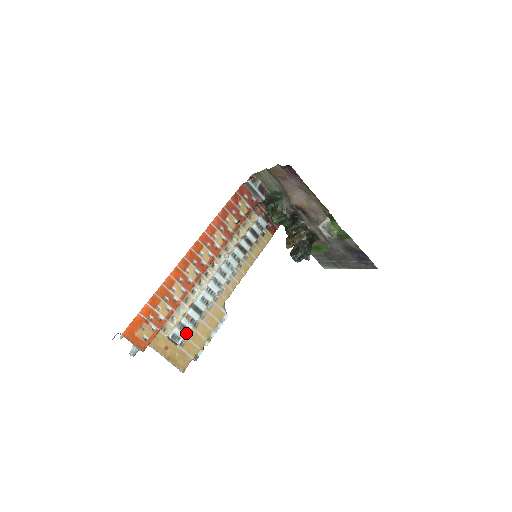
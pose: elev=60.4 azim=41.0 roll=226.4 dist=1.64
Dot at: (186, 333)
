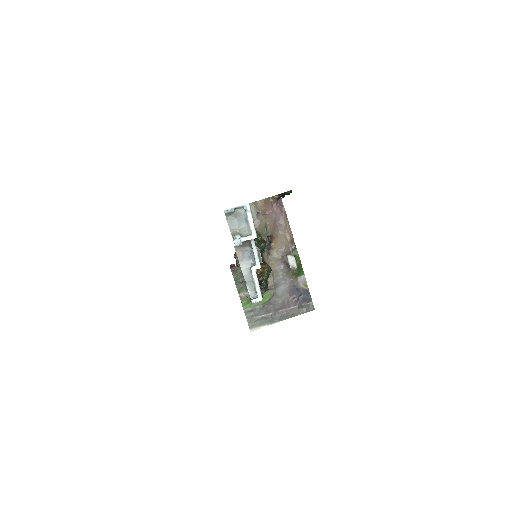
Dot at: occluded
